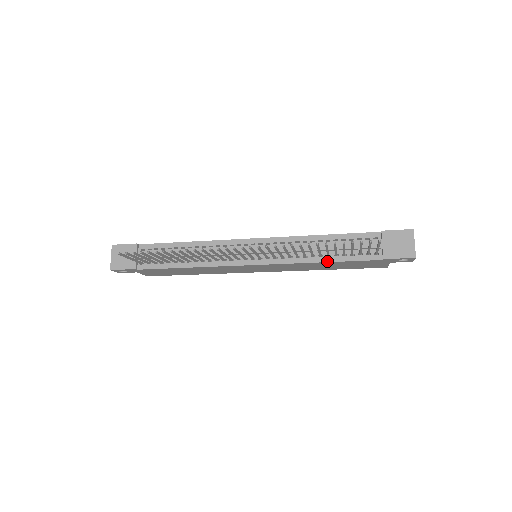
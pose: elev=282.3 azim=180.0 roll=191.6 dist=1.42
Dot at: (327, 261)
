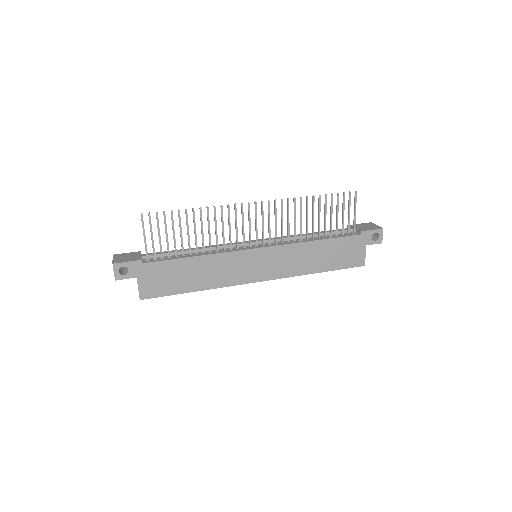
Dot at: (319, 239)
